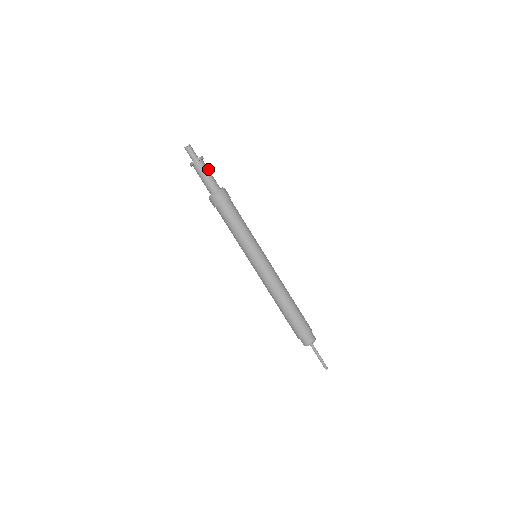
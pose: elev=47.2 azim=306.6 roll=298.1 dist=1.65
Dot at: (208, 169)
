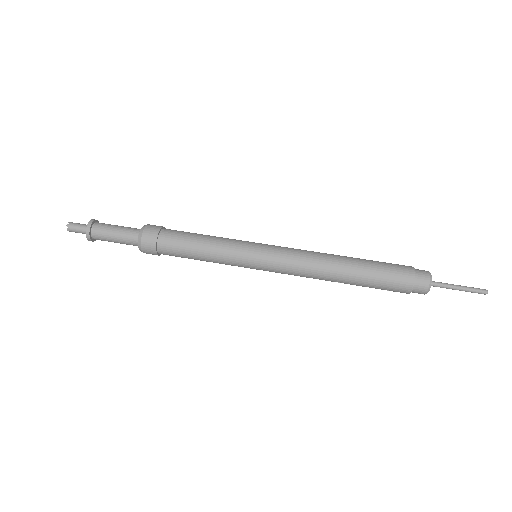
Dot at: occluded
